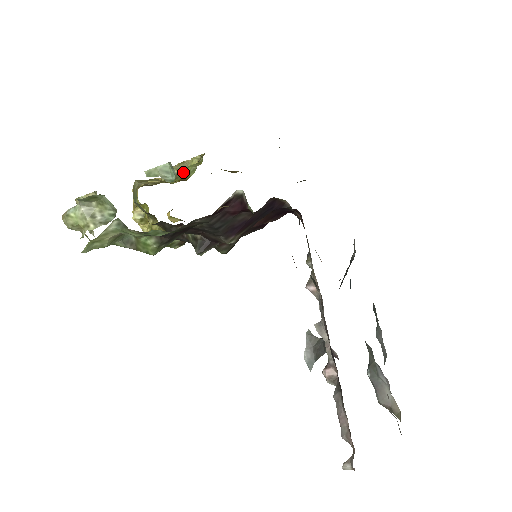
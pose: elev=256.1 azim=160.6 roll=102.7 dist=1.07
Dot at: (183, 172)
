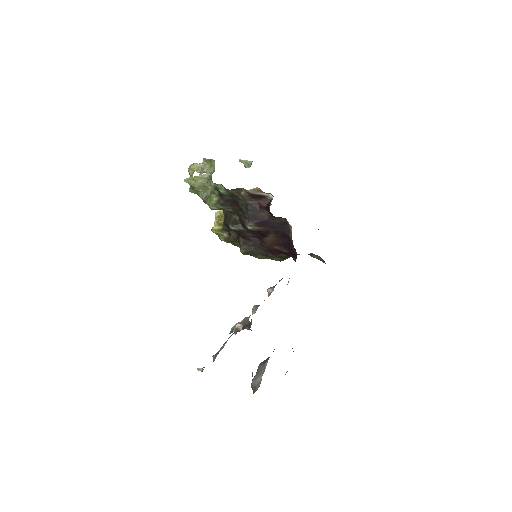
Dot at: occluded
